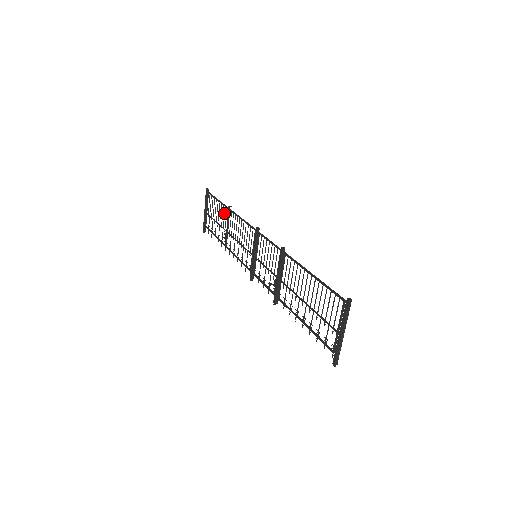
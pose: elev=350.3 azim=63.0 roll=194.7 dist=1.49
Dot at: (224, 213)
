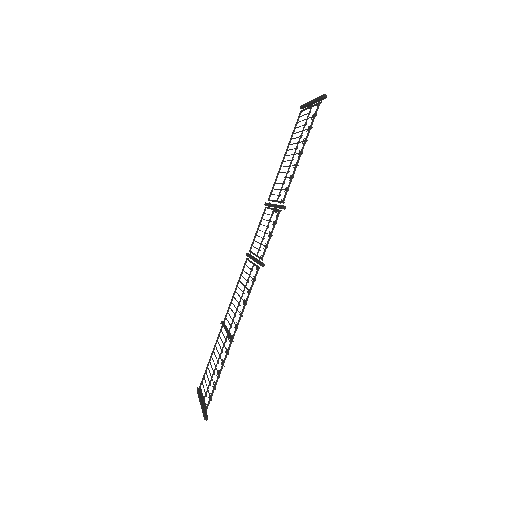
Dot at: (220, 338)
